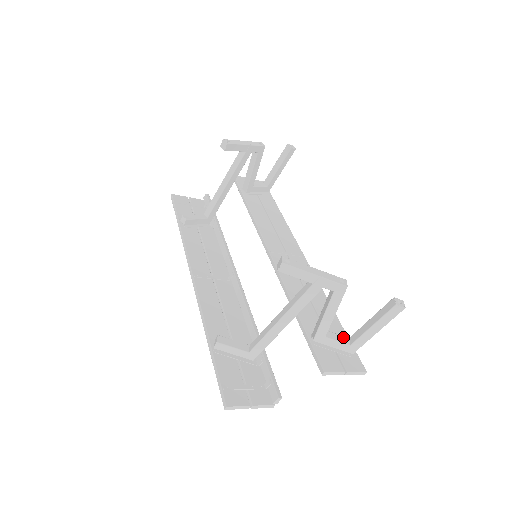
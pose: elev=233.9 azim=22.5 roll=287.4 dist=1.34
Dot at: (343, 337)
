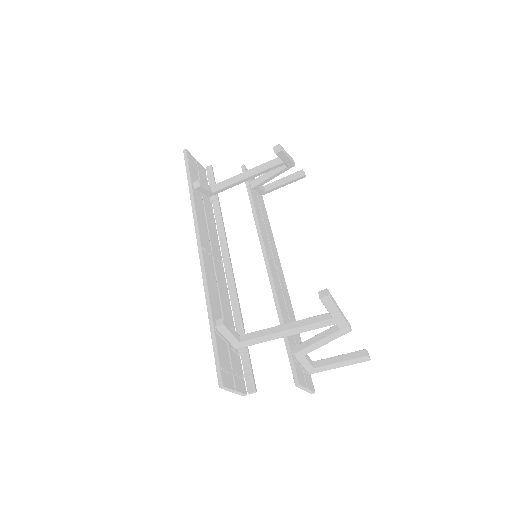
Dot at: occluded
